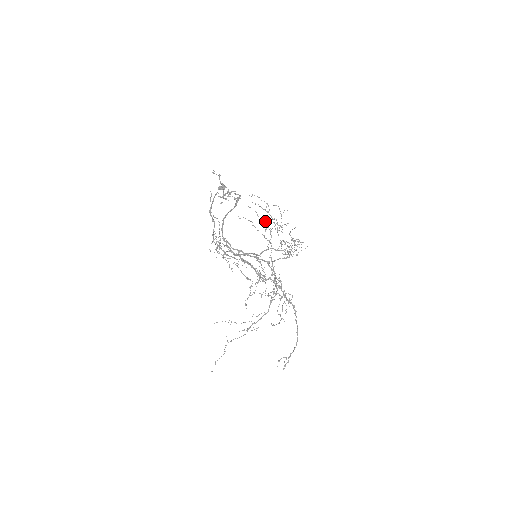
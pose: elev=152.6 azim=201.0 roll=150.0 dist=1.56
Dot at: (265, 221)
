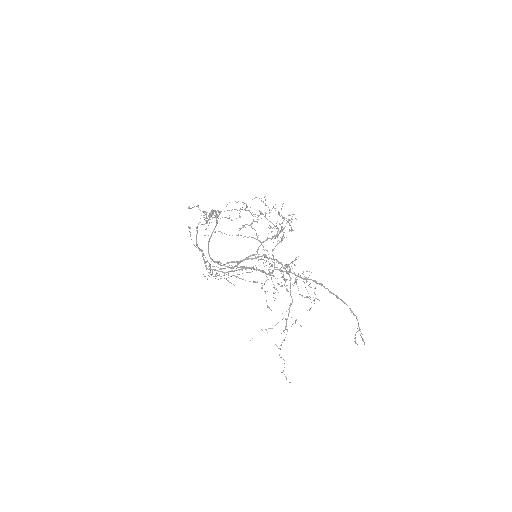
Dot at: occluded
